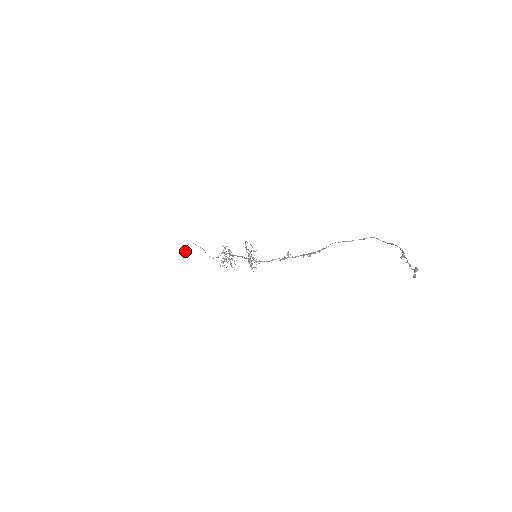
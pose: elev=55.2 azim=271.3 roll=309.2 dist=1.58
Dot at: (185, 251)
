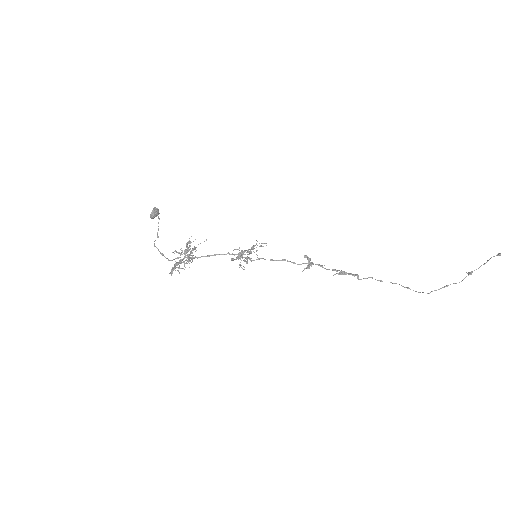
Dot at: (157, 210)
